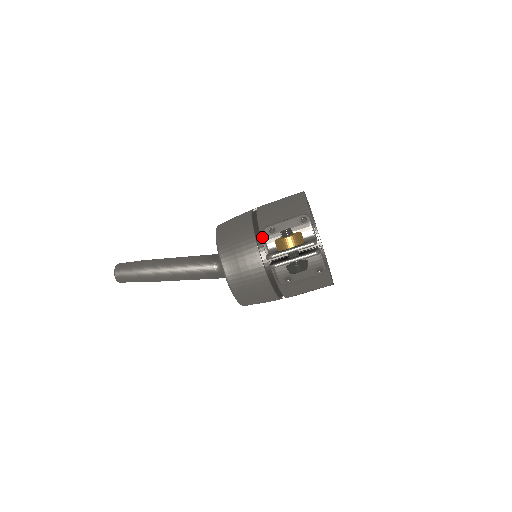
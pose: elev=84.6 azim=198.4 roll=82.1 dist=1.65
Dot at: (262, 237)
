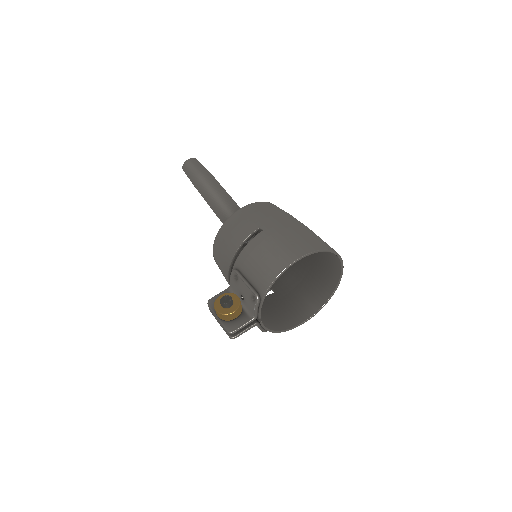
Dot at: occluded
